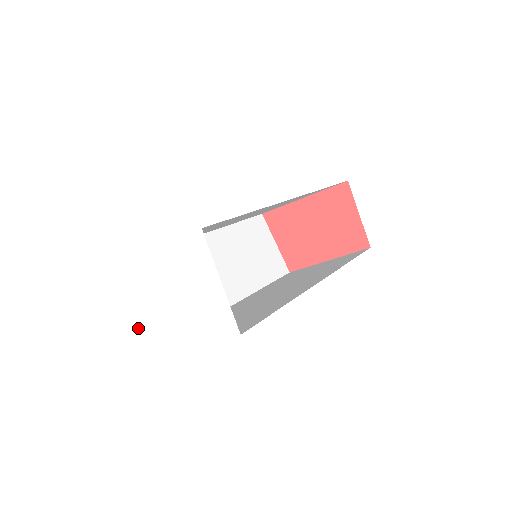
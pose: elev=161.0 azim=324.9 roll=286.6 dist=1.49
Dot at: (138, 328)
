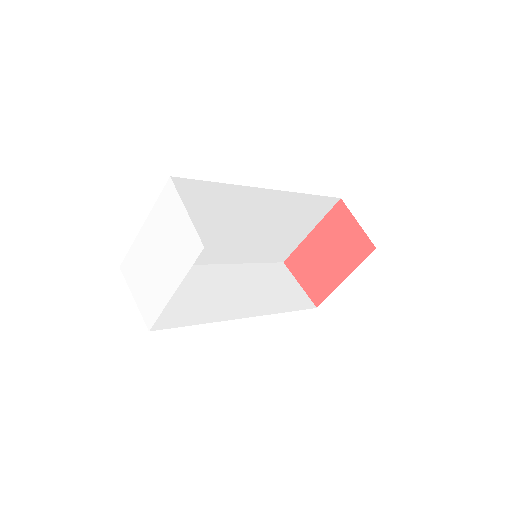
Dot at: (142, 307)
